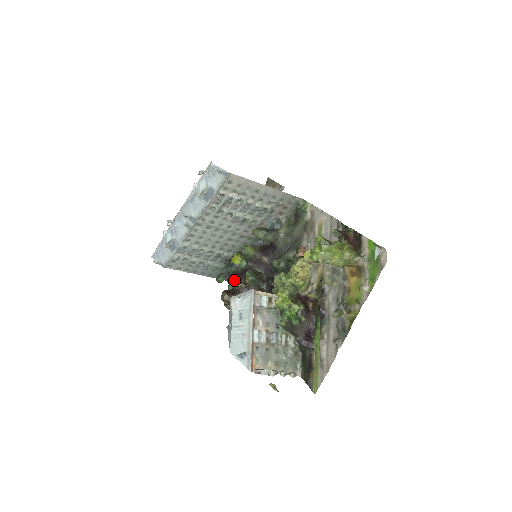
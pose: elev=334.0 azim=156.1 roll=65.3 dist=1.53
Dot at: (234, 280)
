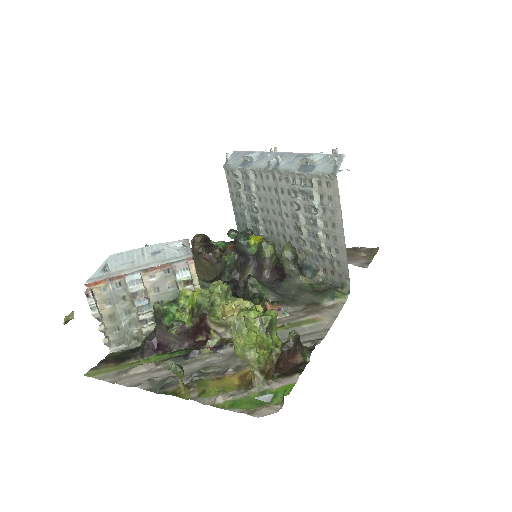
Dot at: (226, 244)
